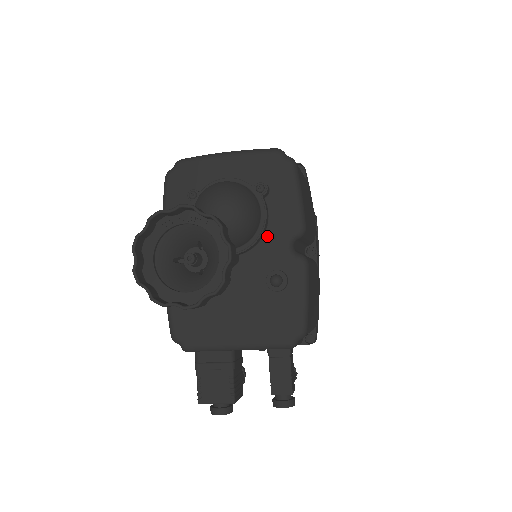
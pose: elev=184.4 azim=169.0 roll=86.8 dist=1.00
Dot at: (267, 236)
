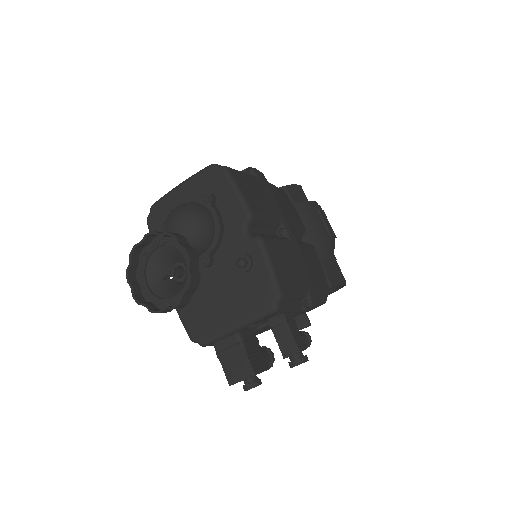
Dot at: (226, 232)
